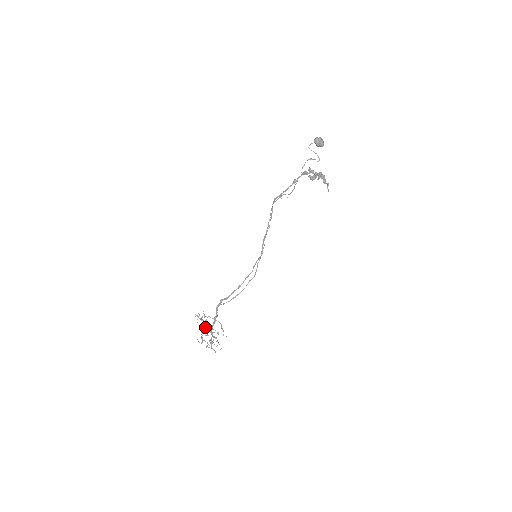
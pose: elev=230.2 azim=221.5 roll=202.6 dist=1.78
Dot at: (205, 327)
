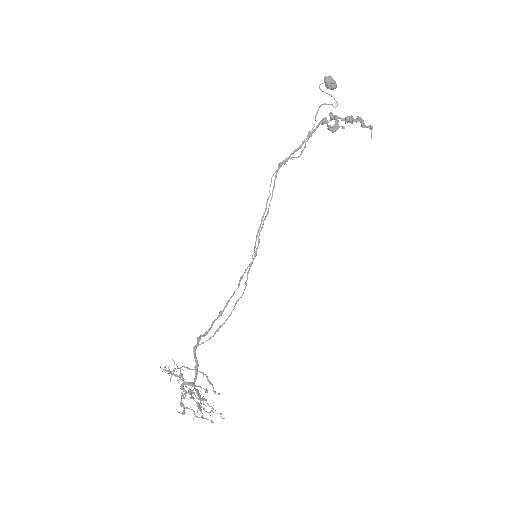
Dot at: (183, 385)
